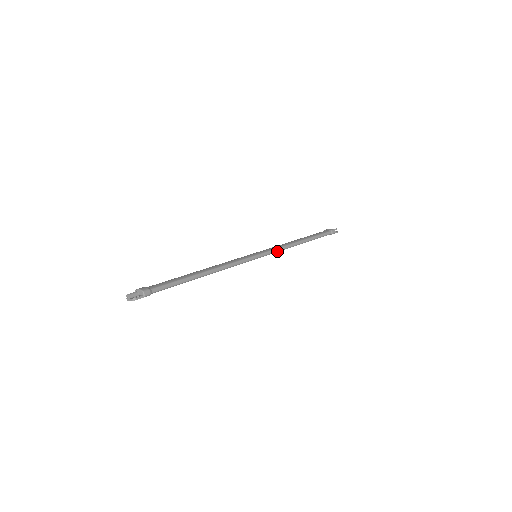
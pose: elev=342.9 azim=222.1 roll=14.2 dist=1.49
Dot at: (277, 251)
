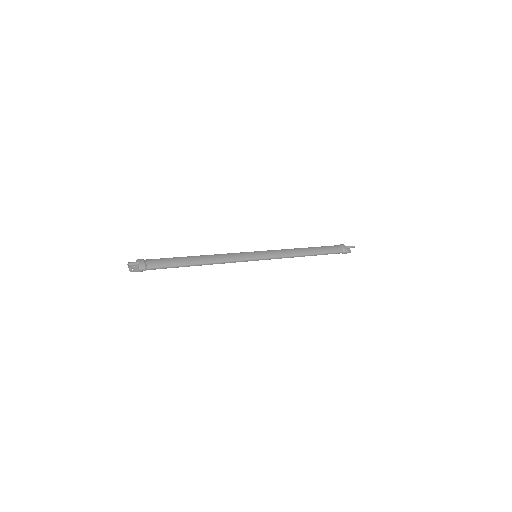
Dot at: (277, 258)
